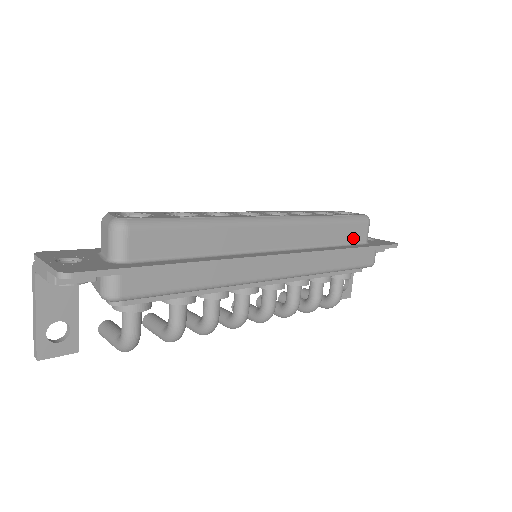
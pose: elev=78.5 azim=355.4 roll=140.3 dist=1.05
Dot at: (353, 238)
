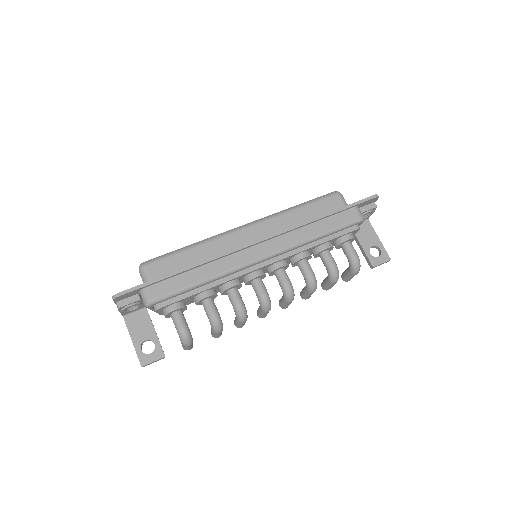
Dot at: (328, 210)
